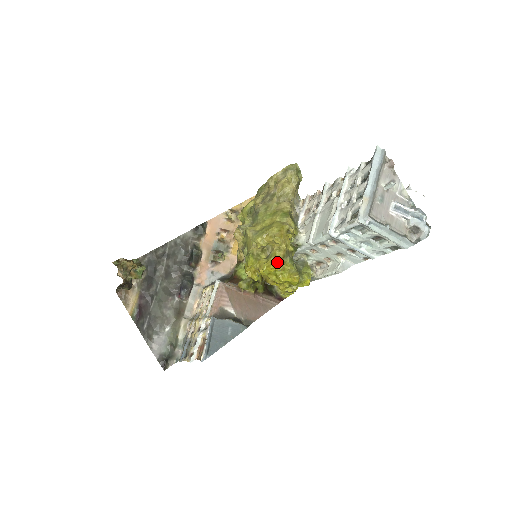
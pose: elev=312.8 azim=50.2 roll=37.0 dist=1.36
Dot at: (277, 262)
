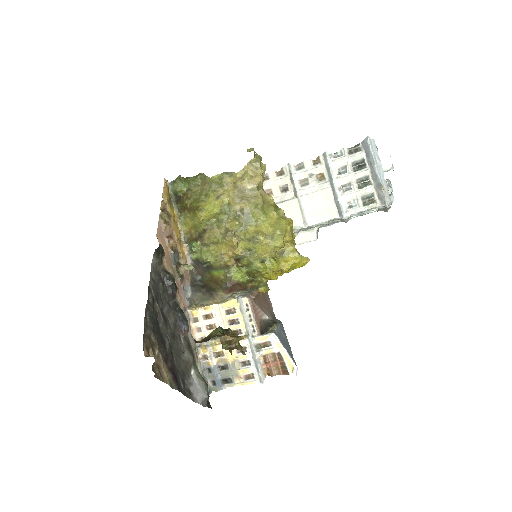
Dot at: (301, 257)
